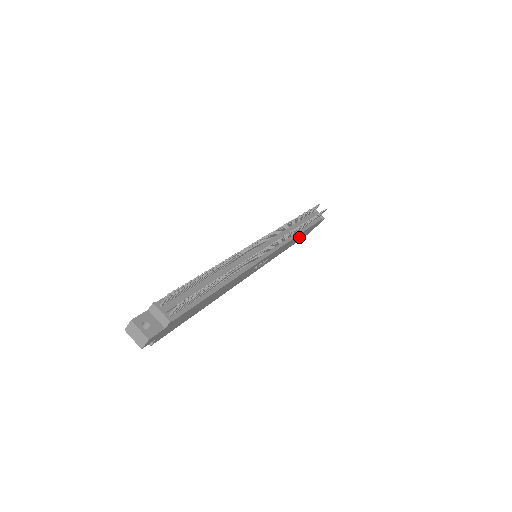
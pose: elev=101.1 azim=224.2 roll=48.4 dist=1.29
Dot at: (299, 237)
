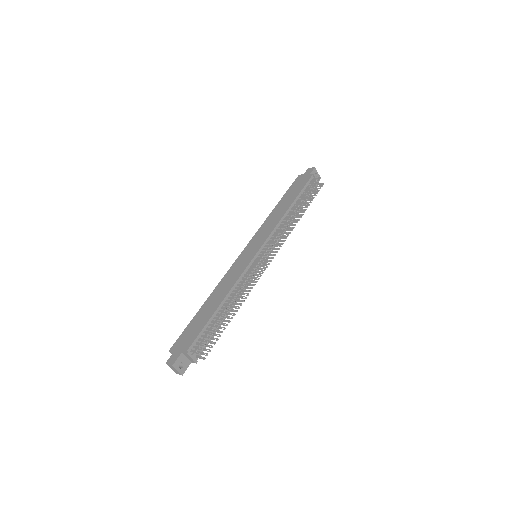
Dot at: occluded
